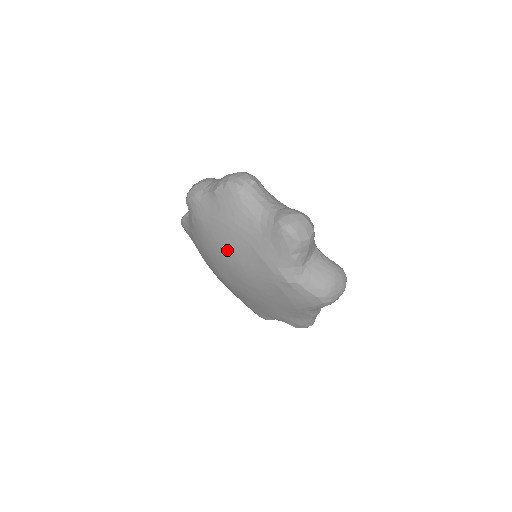
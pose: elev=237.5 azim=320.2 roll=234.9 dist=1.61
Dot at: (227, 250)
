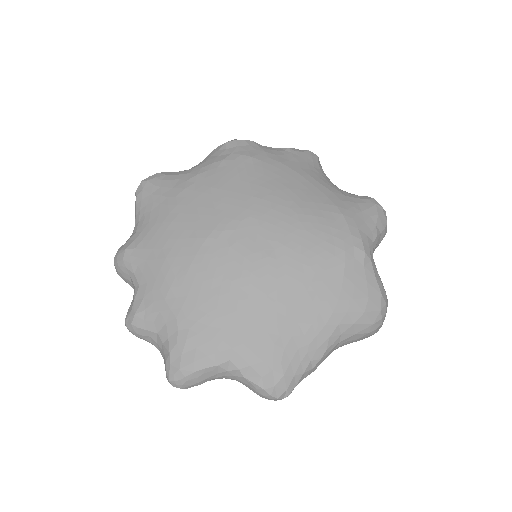
Dot at: (282, 192)
